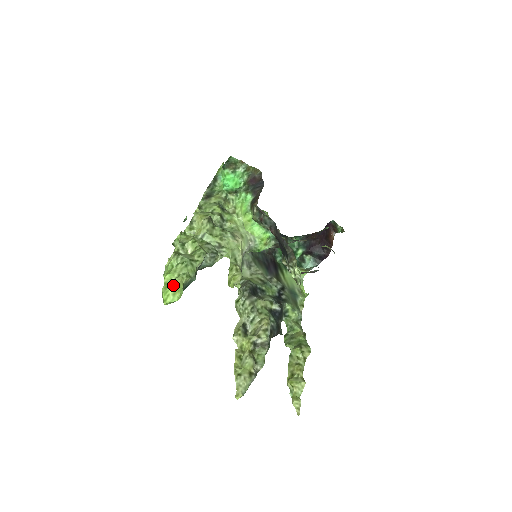
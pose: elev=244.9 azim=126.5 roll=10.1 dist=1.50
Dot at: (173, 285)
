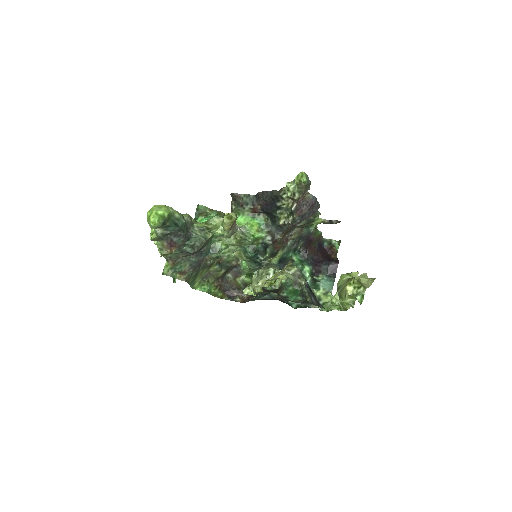
Dot at: (157, 205)
